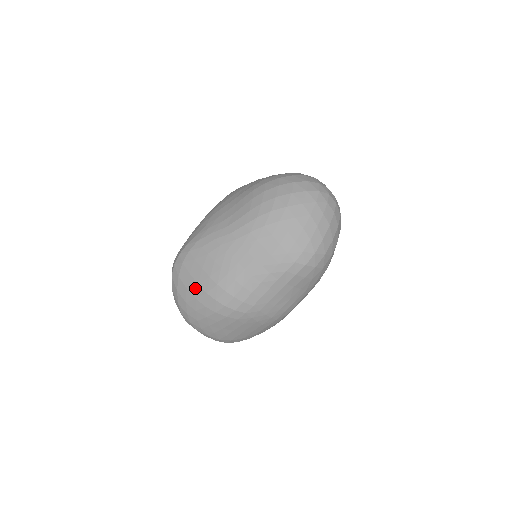
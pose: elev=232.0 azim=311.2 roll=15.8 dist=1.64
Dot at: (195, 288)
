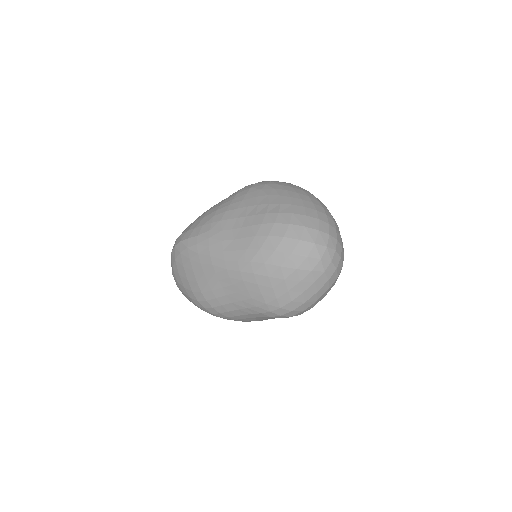
Dot at: (185, 280)
